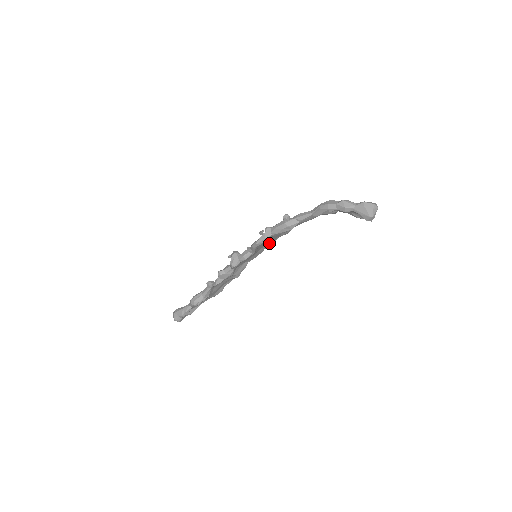
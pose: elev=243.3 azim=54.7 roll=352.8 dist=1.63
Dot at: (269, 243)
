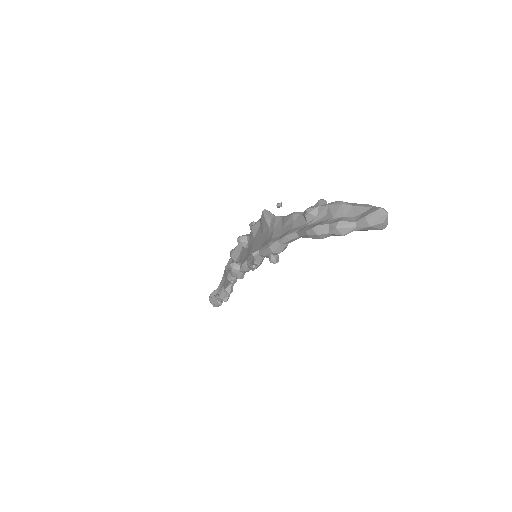
Dot at: occluded
